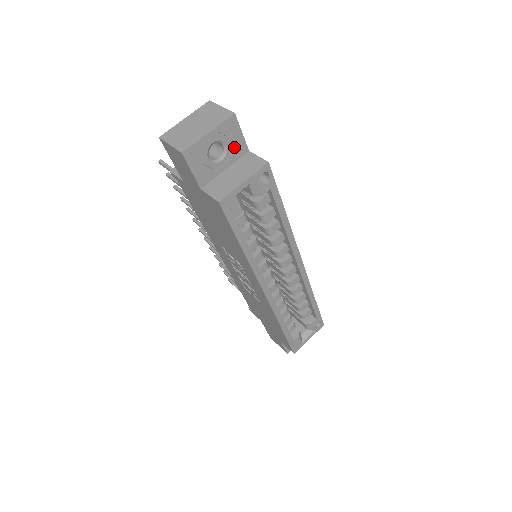
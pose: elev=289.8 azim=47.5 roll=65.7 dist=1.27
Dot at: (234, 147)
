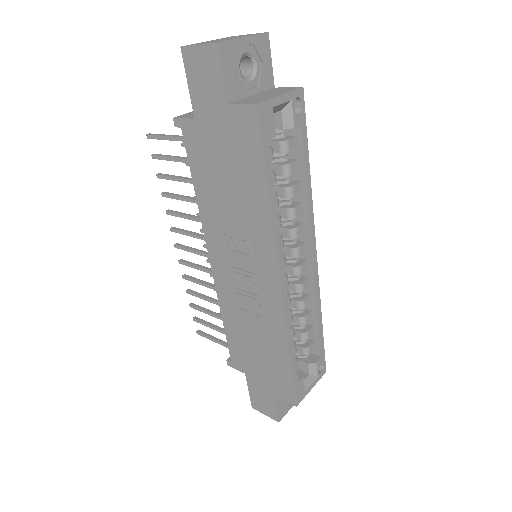
Dot at: (263, 73)
